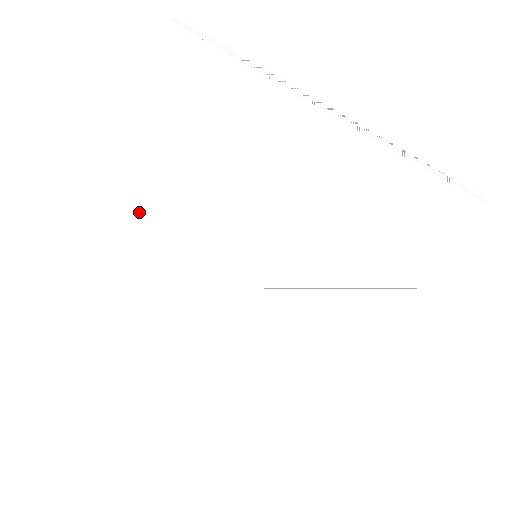
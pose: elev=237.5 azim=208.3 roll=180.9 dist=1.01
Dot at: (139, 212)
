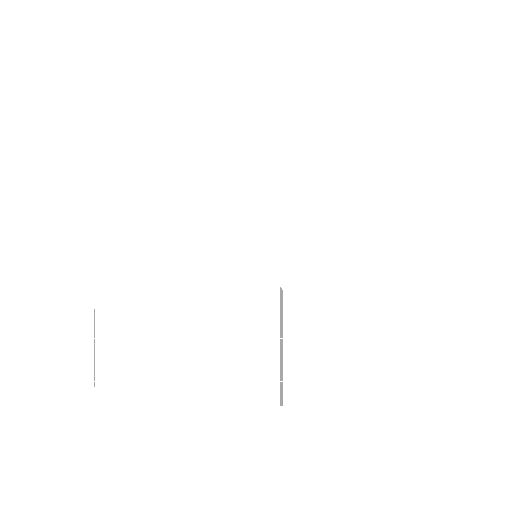
Dot at: (145, 237)
